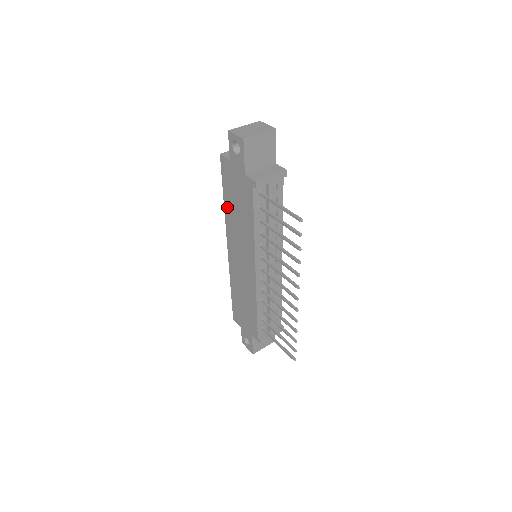
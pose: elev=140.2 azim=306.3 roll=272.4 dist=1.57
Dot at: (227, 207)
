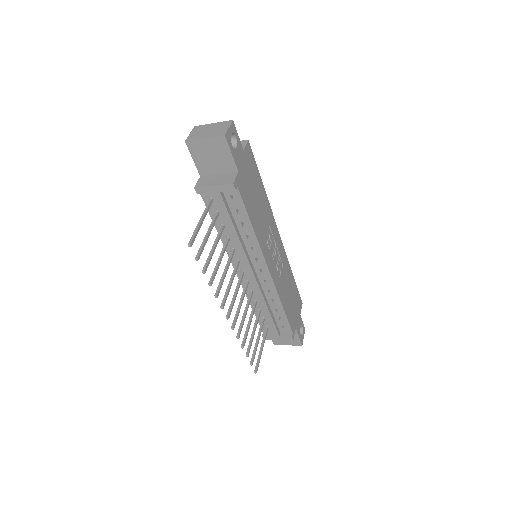
Dot at: occluded
